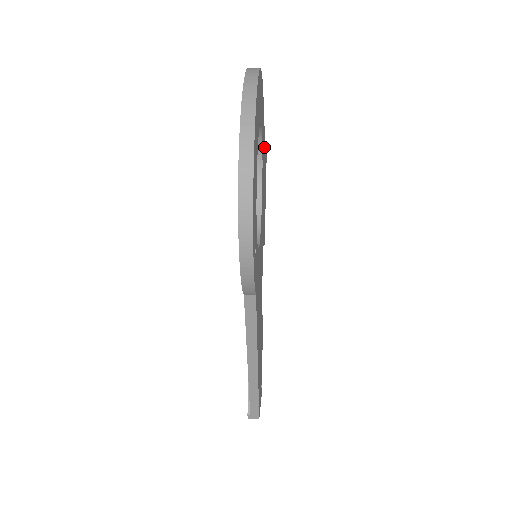
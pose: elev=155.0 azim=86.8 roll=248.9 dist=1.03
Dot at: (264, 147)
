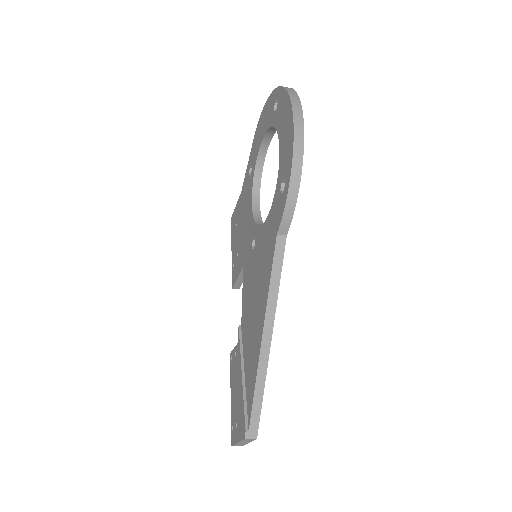
Dot at: occluded
